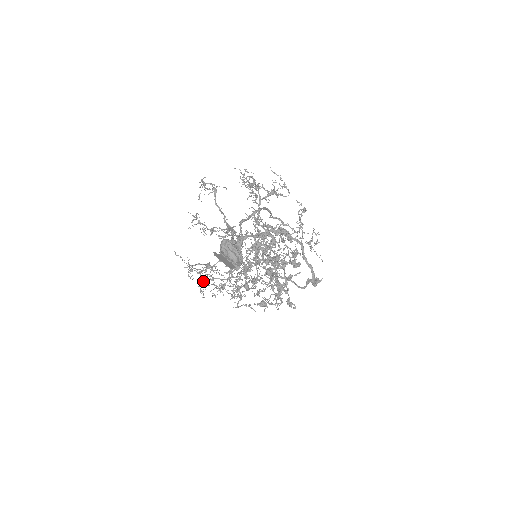
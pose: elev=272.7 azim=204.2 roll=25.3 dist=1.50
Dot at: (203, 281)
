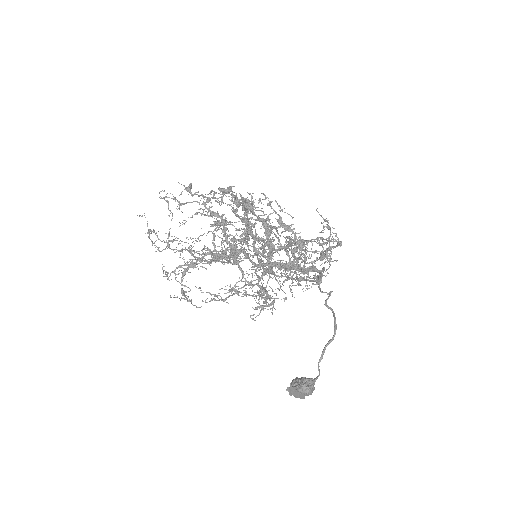
Dot at: occluded
